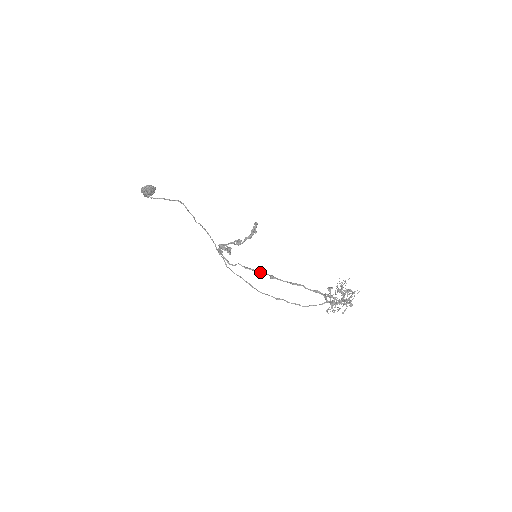
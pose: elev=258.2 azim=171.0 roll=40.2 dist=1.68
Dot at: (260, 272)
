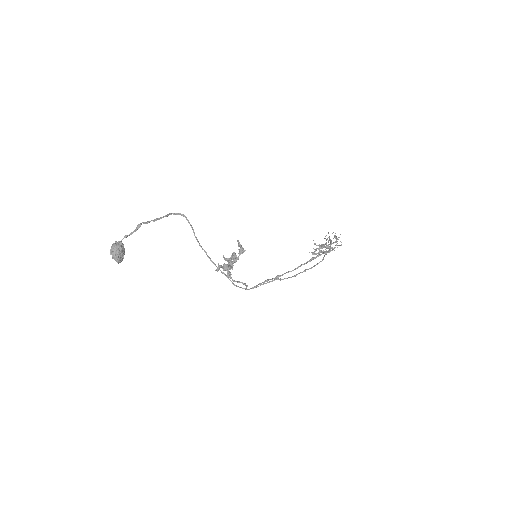
Dot at: (267, 280)
